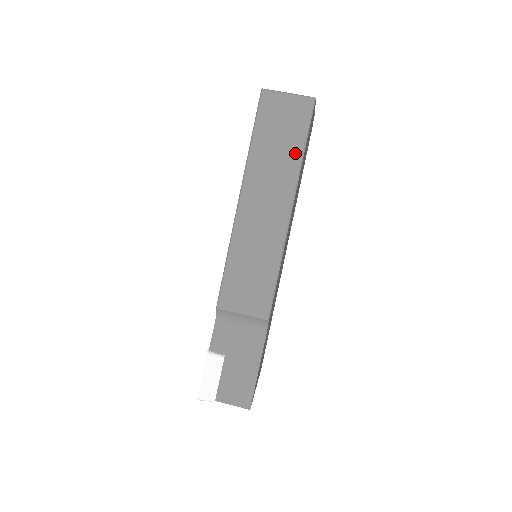
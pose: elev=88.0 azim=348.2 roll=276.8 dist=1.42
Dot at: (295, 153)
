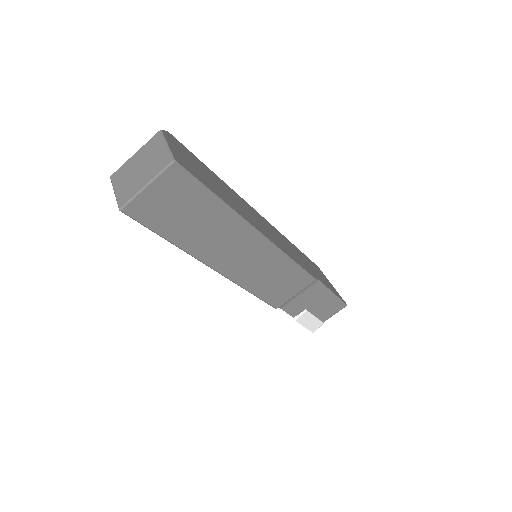
Dot at: (215, 209)
